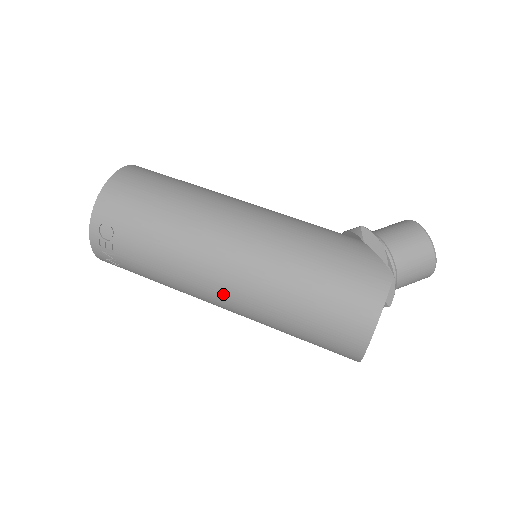
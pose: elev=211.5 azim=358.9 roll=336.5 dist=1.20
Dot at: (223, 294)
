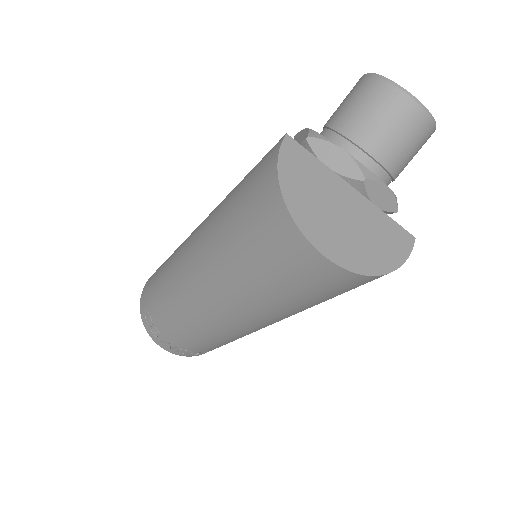
Dot at: (207, 303)
